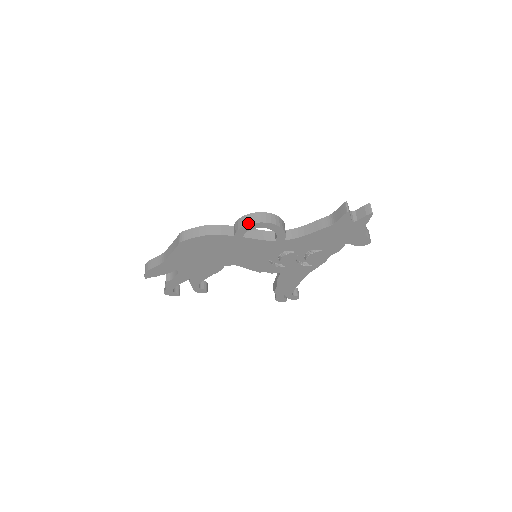
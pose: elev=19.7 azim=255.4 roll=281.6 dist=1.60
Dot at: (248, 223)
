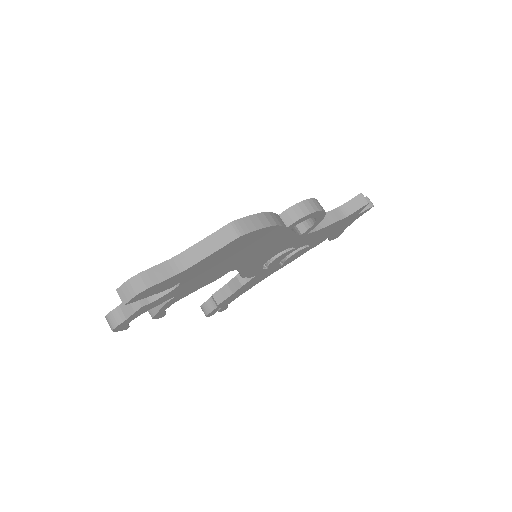
Dot at: (313, 211)
